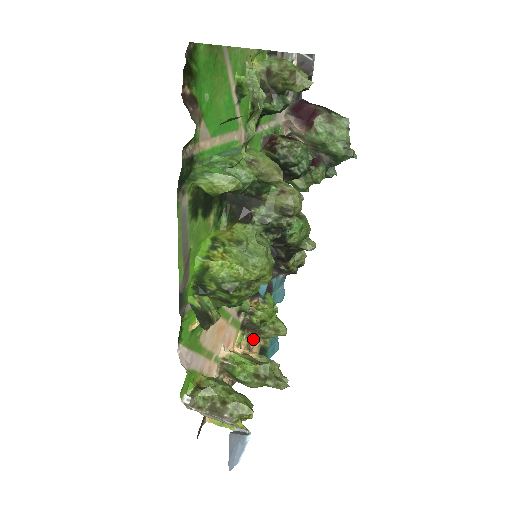
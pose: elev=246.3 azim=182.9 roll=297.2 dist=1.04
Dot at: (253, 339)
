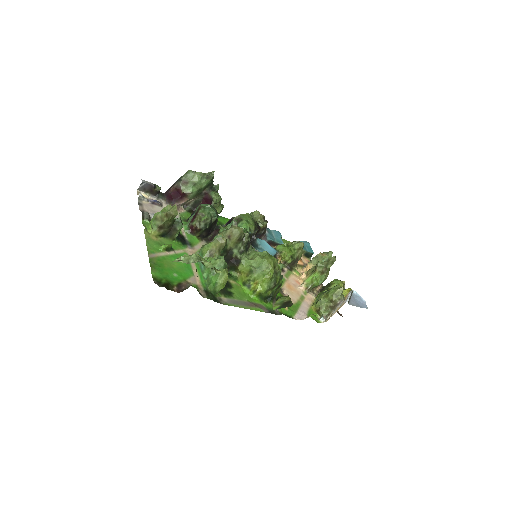
Dot at: (298, 261)
